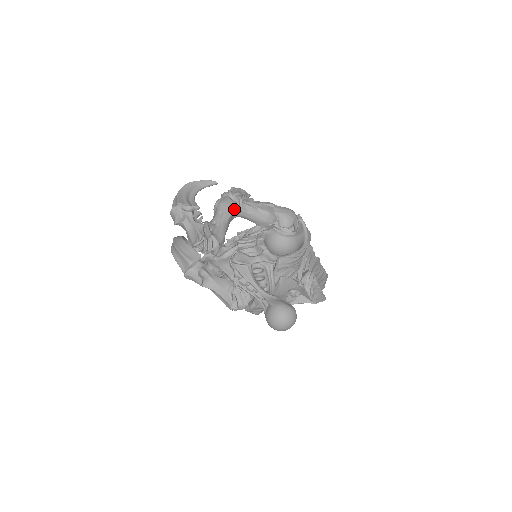
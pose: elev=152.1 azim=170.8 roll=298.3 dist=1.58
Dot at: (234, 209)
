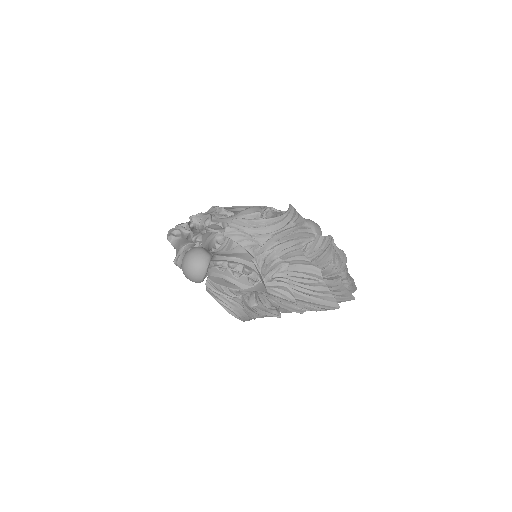
Dot at: (254, 211)
